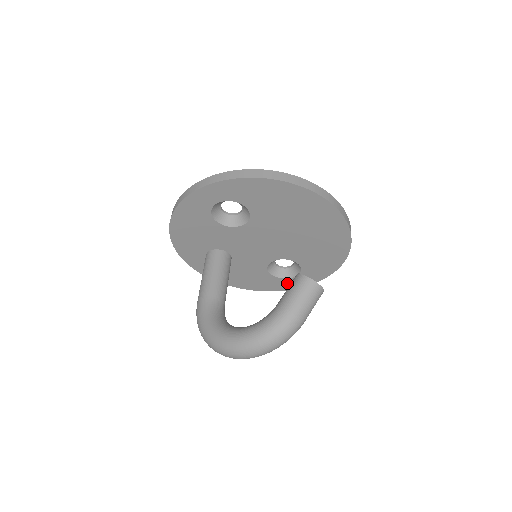
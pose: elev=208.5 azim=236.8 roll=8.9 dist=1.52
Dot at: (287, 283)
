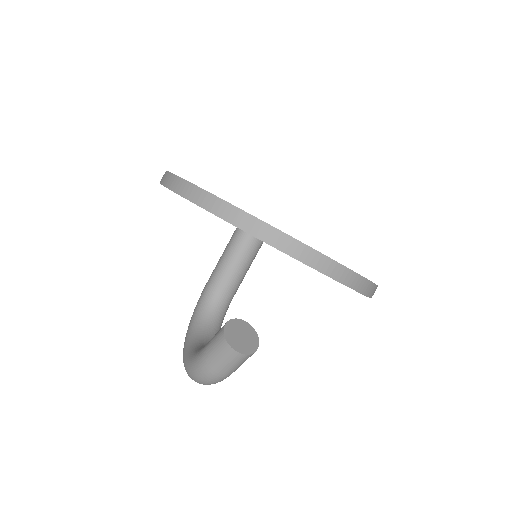
Dot at: occluded
